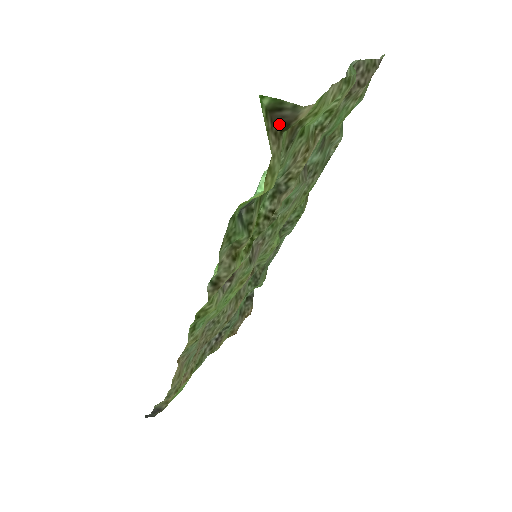
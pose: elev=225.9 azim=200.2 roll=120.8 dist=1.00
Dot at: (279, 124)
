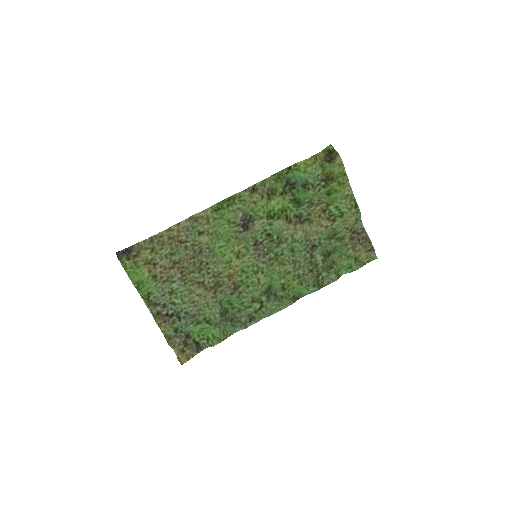
Dot at: (328, 158)
